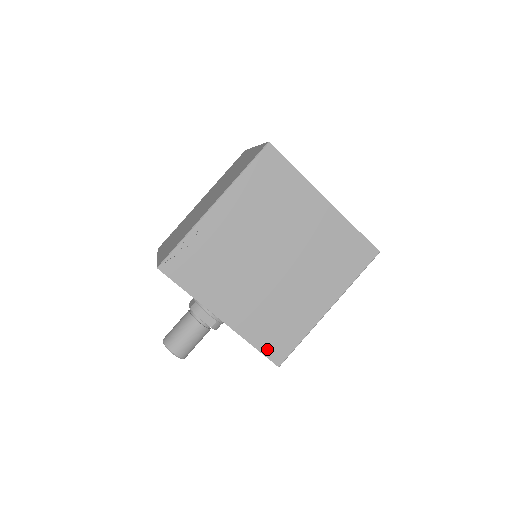
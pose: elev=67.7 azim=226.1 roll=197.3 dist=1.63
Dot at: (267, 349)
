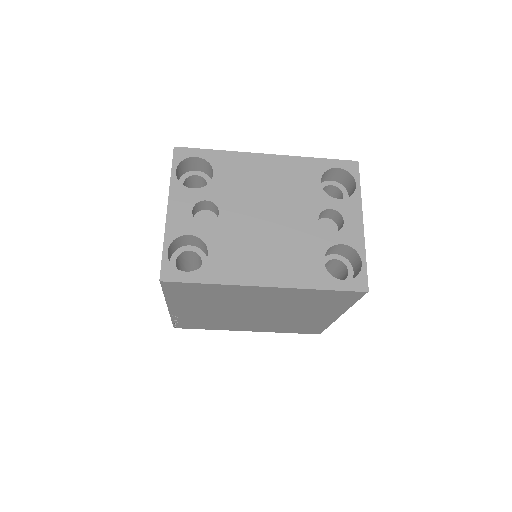
Dot at: (301, 332)
